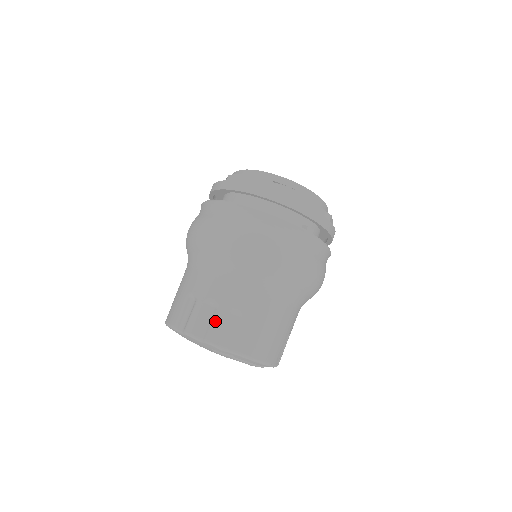
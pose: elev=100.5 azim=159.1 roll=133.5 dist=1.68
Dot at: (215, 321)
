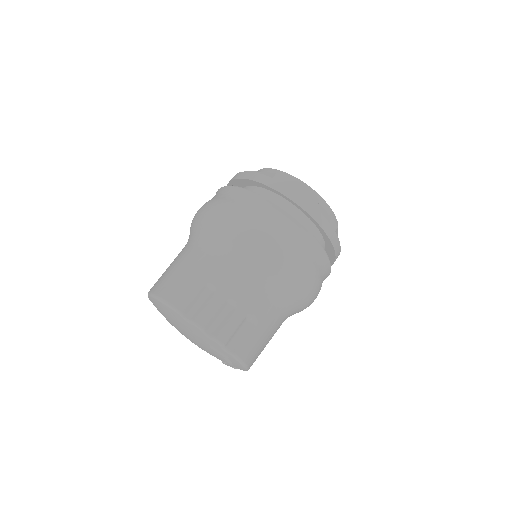
Dot at: (231, 322)
